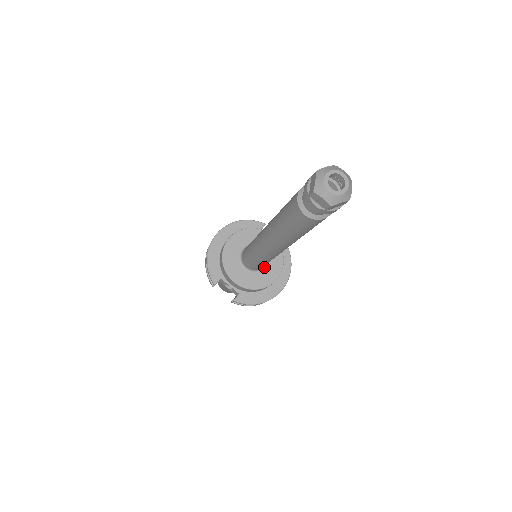
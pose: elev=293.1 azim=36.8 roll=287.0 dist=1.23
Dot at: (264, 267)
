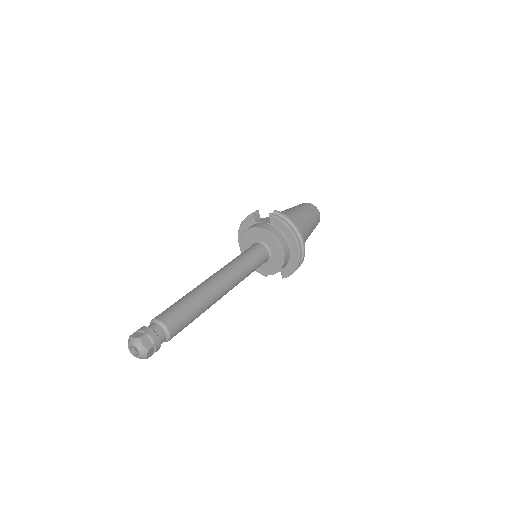
Dot at: (270, 253)
